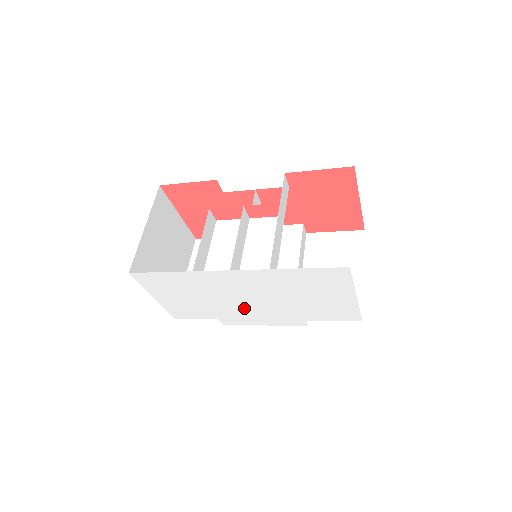
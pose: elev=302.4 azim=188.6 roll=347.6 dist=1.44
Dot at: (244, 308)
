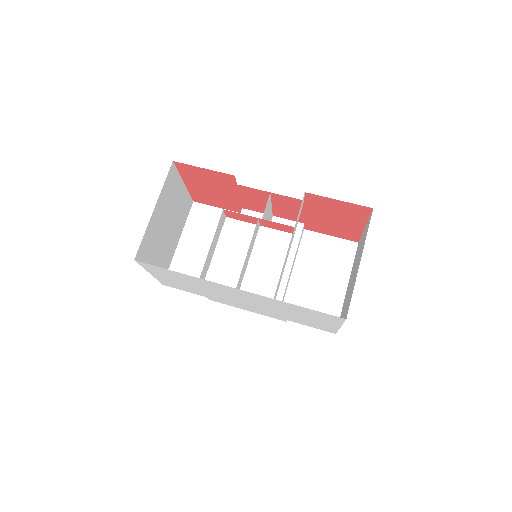
Dot at: (235, 301)
